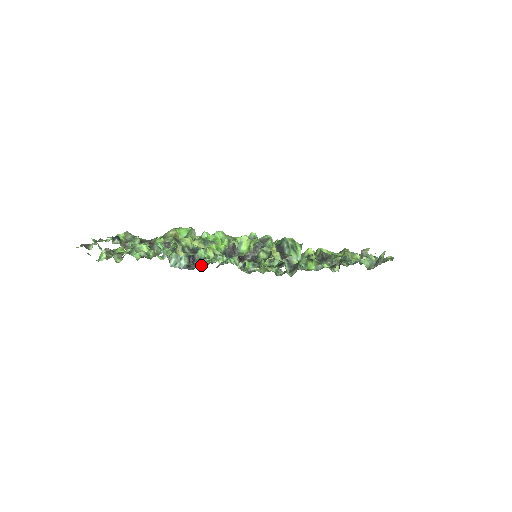
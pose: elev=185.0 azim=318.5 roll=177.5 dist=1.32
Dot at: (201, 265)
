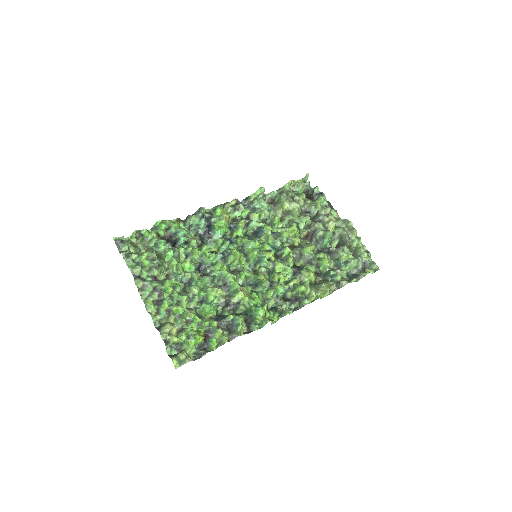
Dot at: (213, 241)
